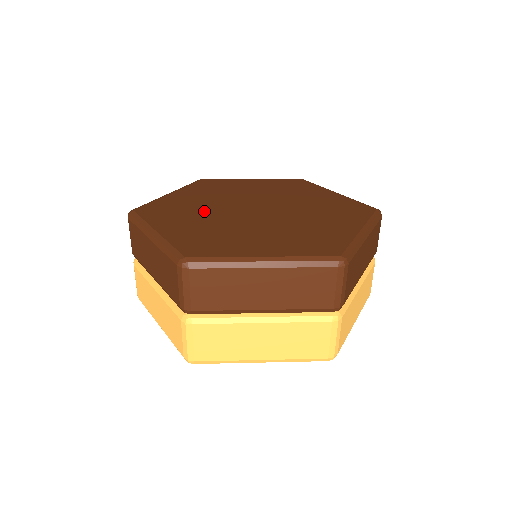
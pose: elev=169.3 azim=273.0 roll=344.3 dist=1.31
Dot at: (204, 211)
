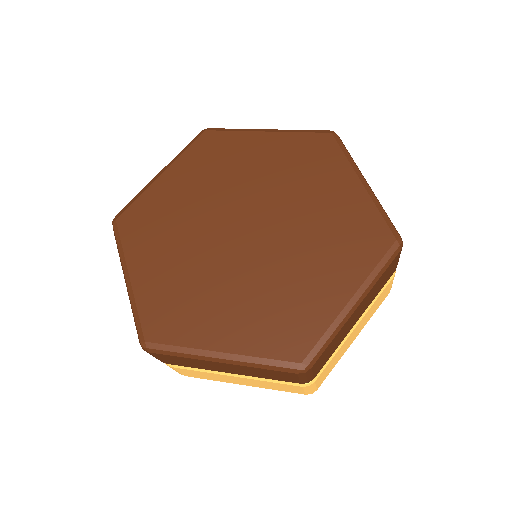
Dot at: (186, 229)
